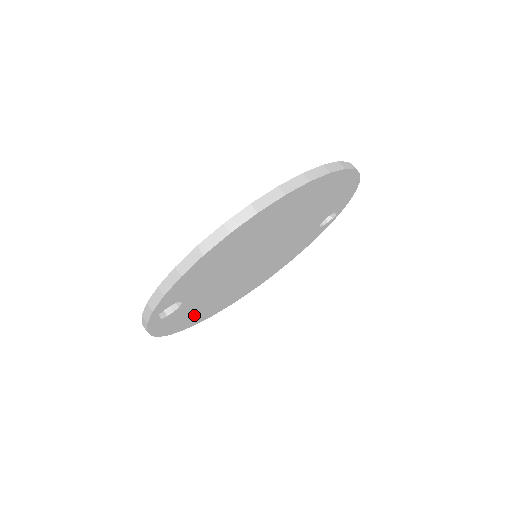
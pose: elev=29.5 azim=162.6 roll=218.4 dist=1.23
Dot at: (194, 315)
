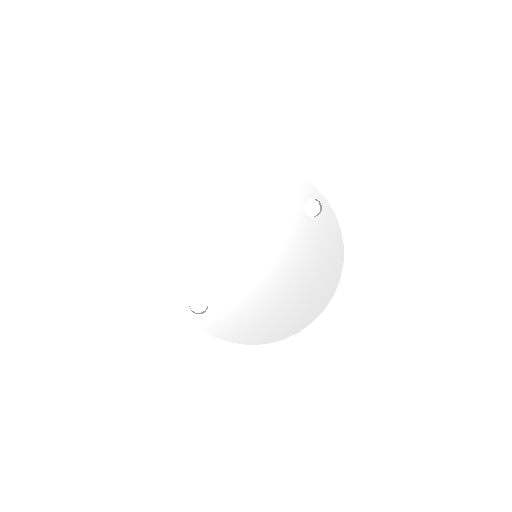
Dot at: (254, 322)
